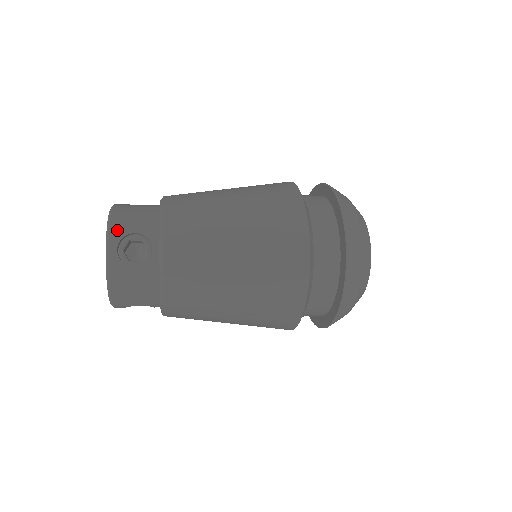
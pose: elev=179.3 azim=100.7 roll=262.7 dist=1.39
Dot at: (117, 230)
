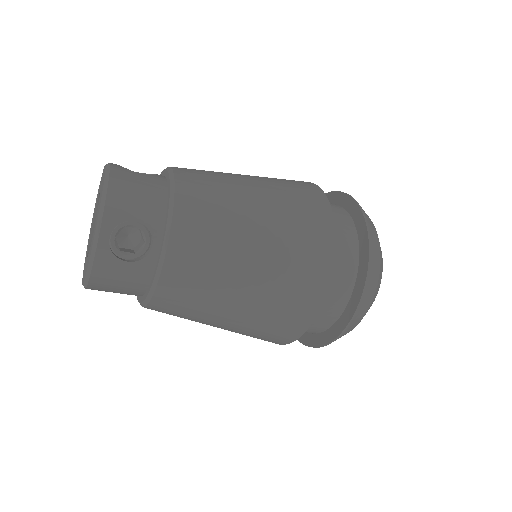
Dot at: occluded
